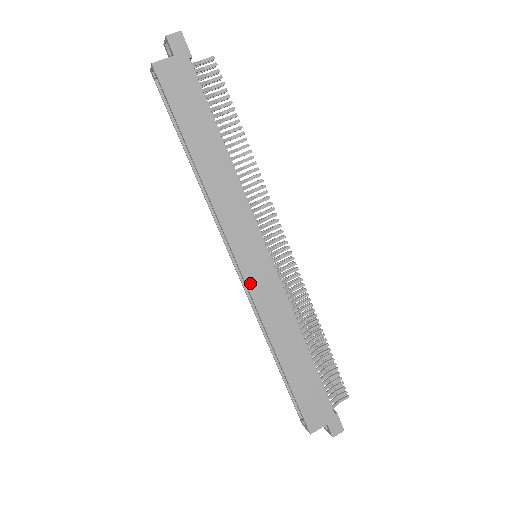
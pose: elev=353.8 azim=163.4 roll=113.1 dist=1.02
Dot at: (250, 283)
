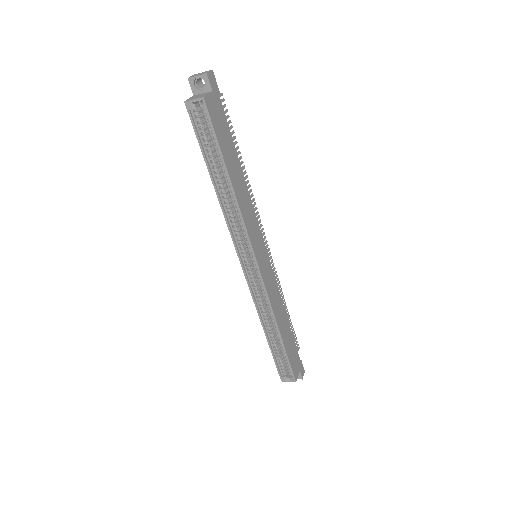
Dot at: (264, 277)
